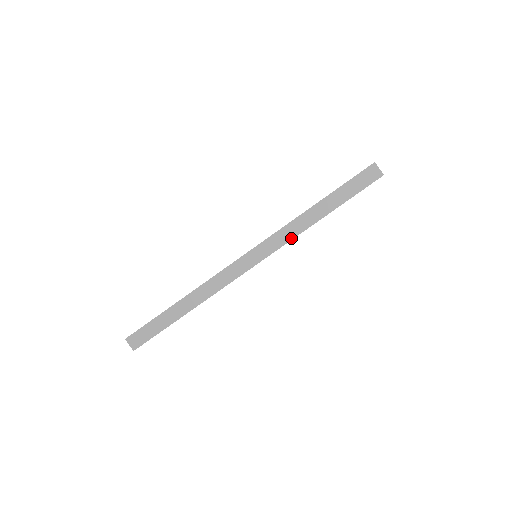
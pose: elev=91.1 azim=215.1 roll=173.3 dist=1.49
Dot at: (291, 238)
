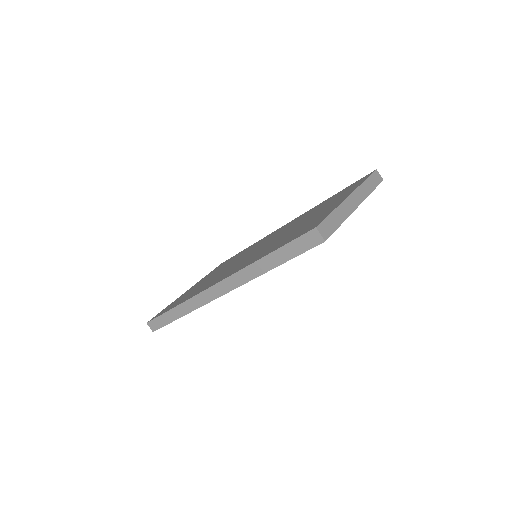
Dot at: (247, 281)
